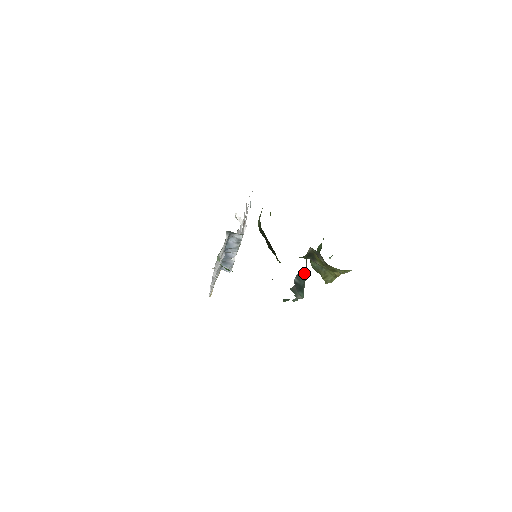
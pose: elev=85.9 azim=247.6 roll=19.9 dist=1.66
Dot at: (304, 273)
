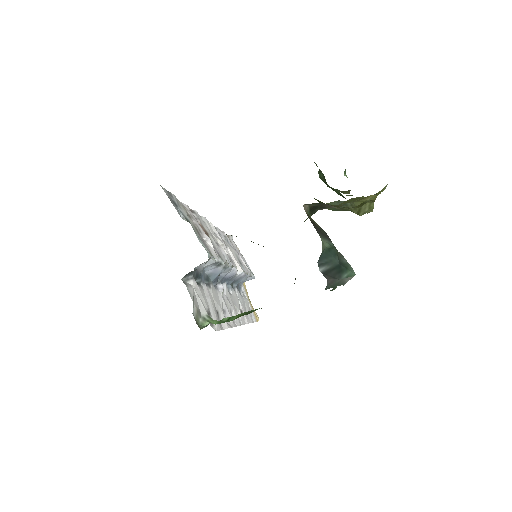
Dot at: (326, 247)
